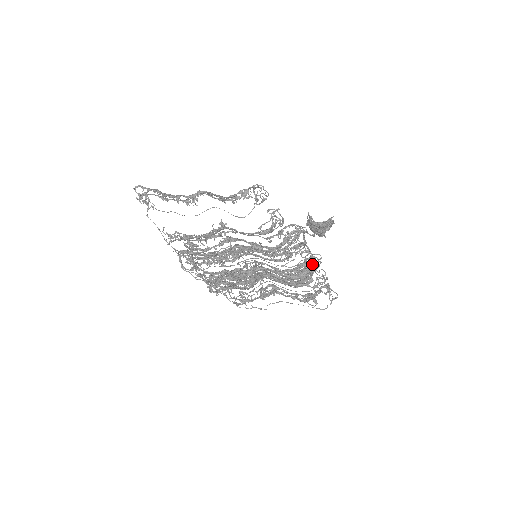
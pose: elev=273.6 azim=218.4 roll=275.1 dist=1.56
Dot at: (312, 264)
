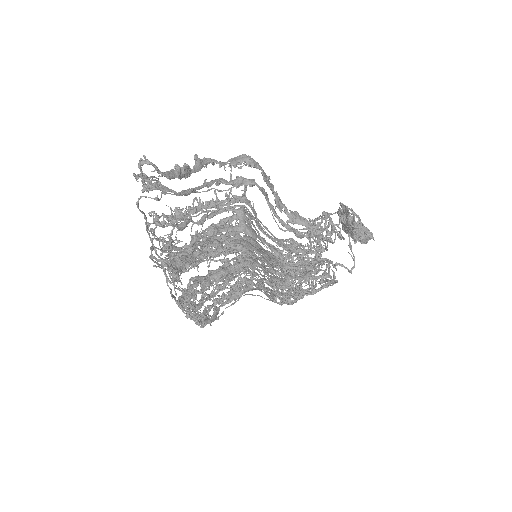
Dot at: occluded
